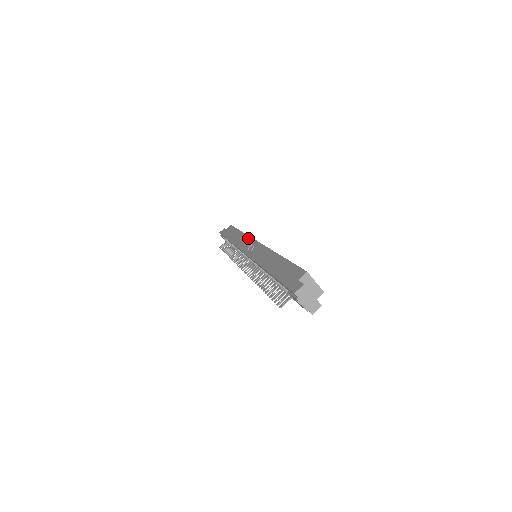
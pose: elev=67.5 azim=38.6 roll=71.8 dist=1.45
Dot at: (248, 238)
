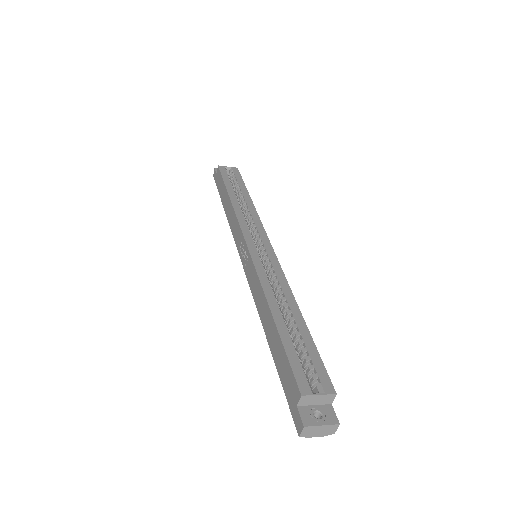
Dot at: (237, 225)
